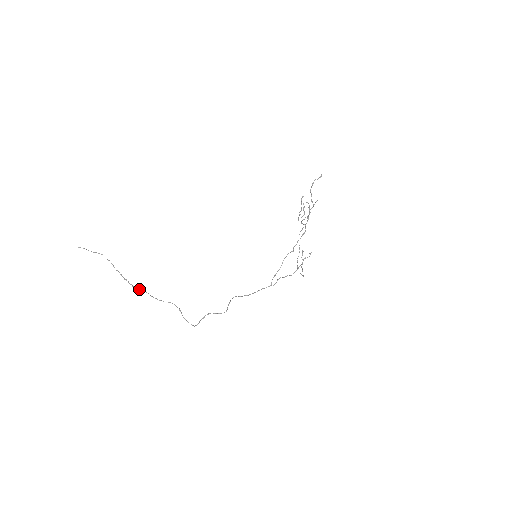
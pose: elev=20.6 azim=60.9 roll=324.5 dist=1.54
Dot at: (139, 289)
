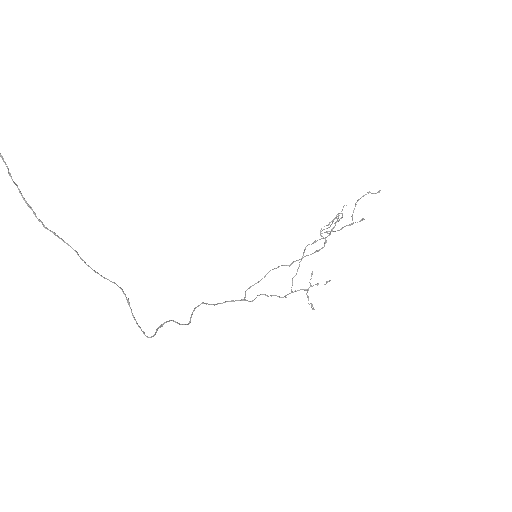
Dot at: (58, 237)
